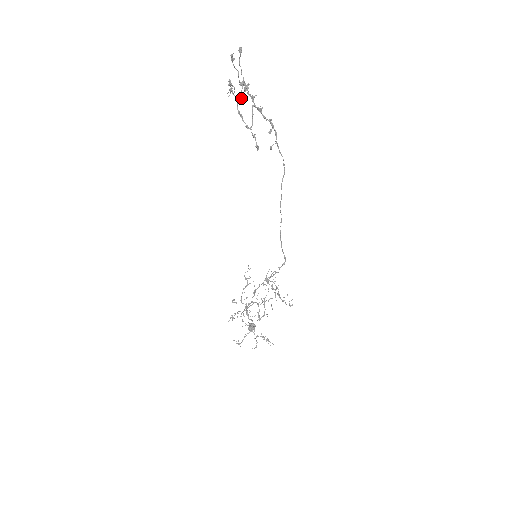
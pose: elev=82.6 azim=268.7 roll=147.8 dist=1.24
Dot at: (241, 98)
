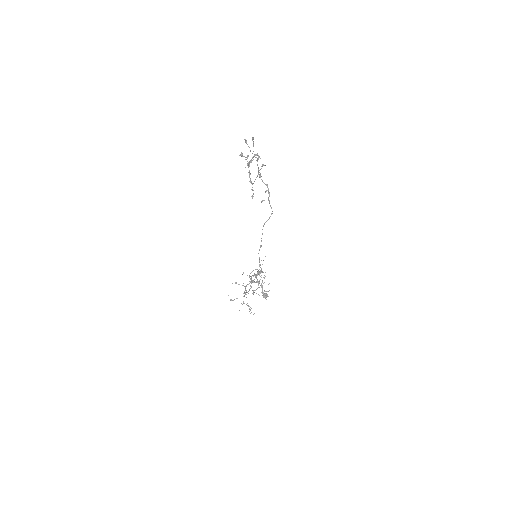
Dot at: (247, 165)
